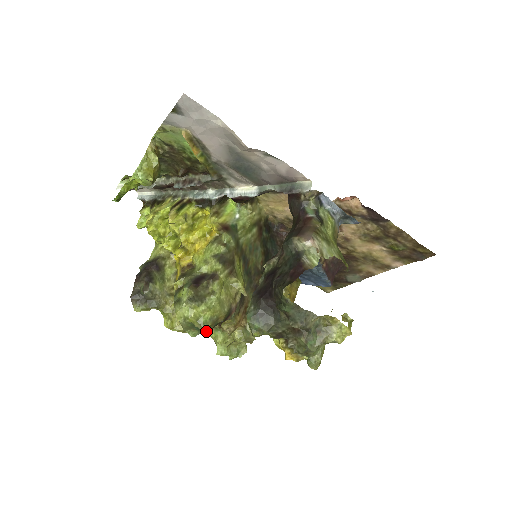
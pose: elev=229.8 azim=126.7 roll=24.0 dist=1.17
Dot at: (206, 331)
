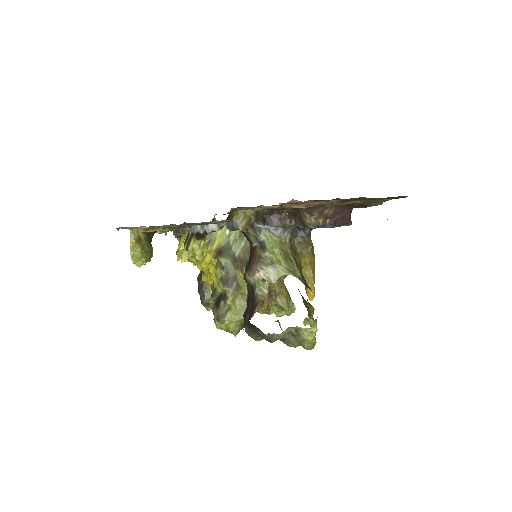
Dot at: occluded
